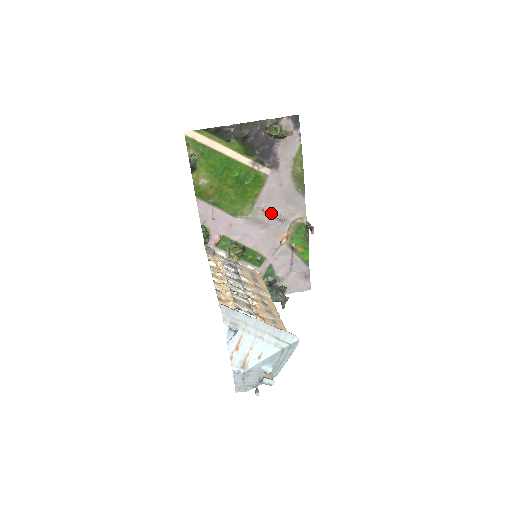
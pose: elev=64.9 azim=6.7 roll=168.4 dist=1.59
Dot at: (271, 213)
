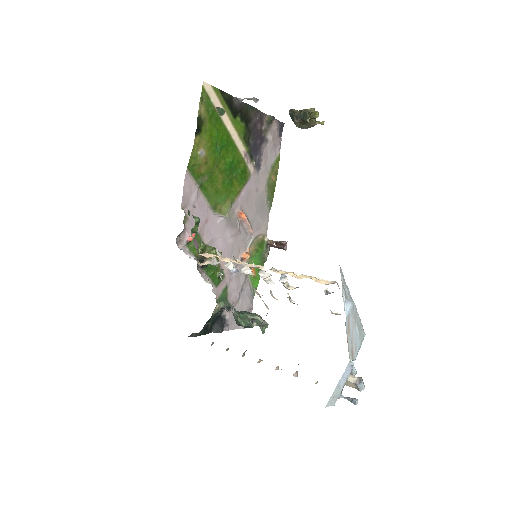
Dot at: (247, 218)
